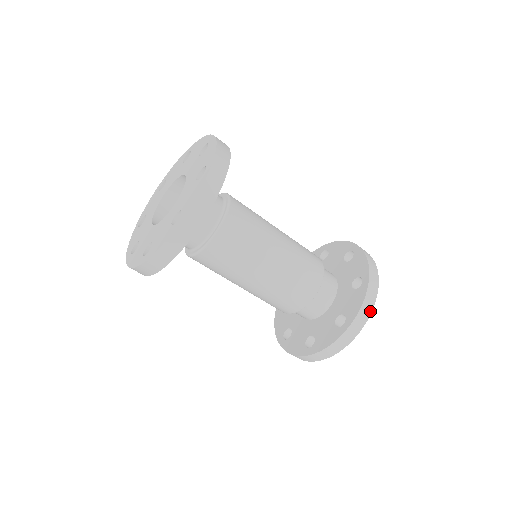
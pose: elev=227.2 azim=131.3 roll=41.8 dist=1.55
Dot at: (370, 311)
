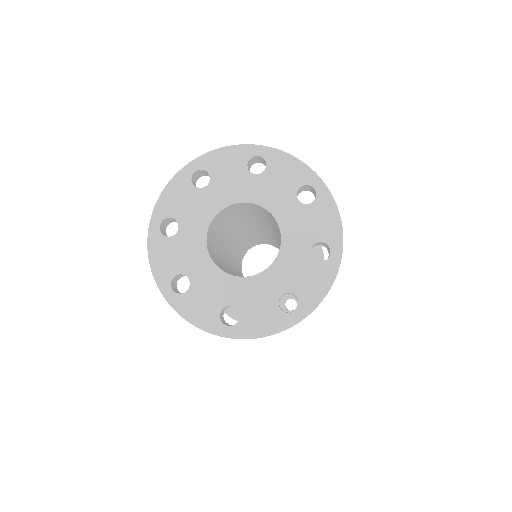
Dot at: occluded
